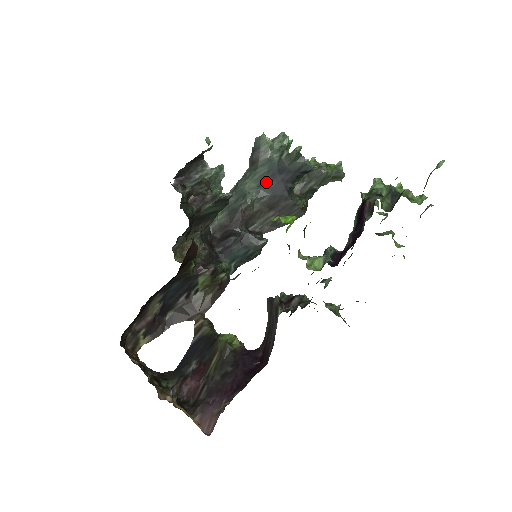
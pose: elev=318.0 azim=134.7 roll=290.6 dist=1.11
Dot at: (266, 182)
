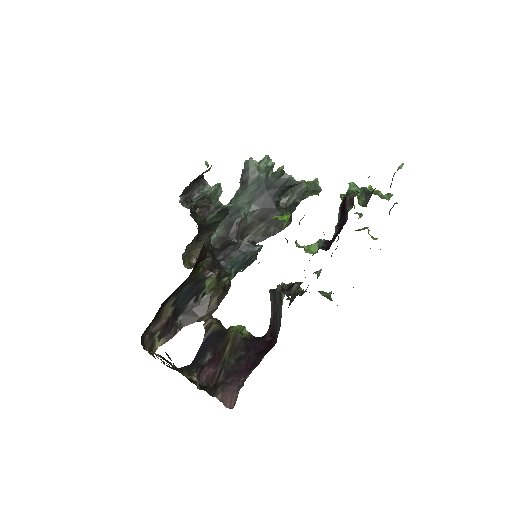
Dot at: (256, 198)
